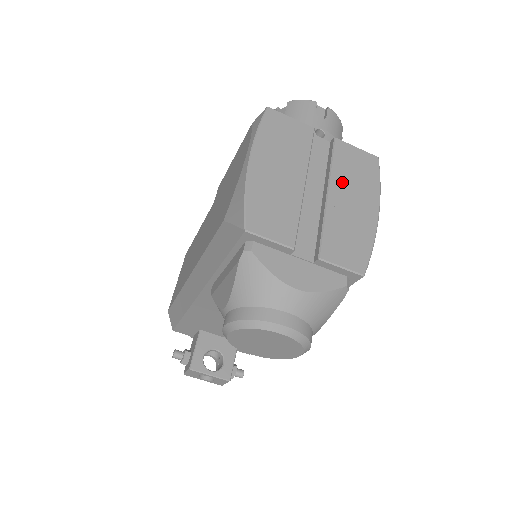
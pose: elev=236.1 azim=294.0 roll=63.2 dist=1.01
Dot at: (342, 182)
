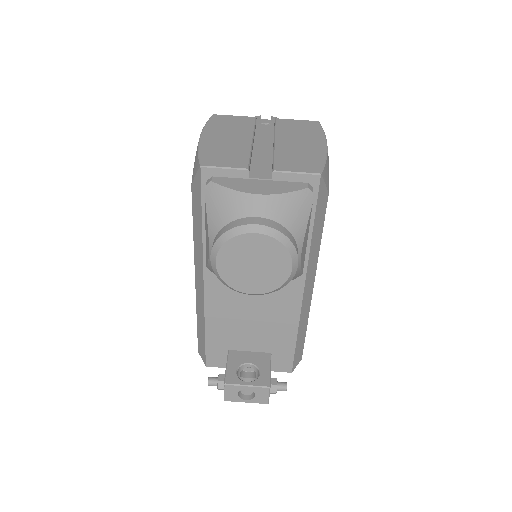
Dot at: (287, 135)
